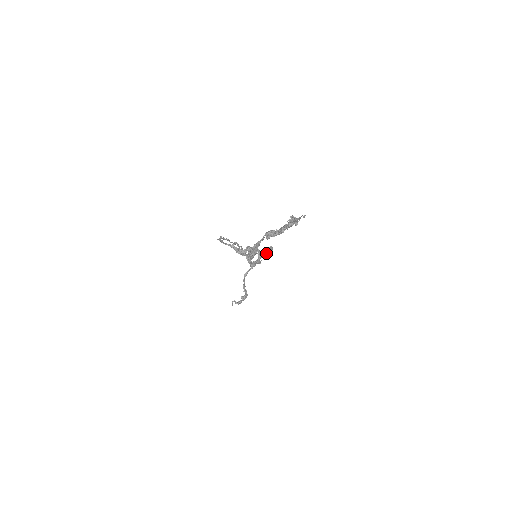
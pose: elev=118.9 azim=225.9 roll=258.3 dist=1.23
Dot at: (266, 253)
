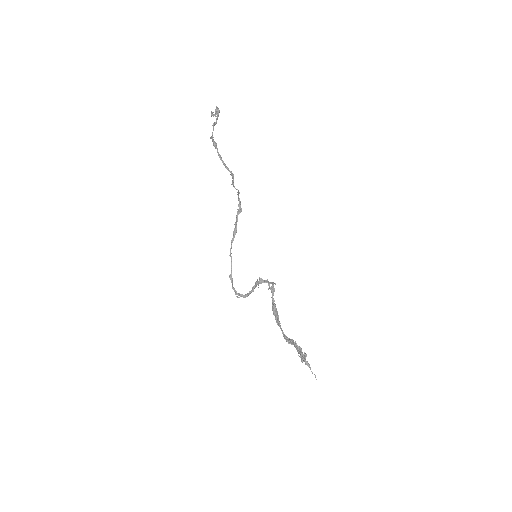
Dot at: (240, 201)
